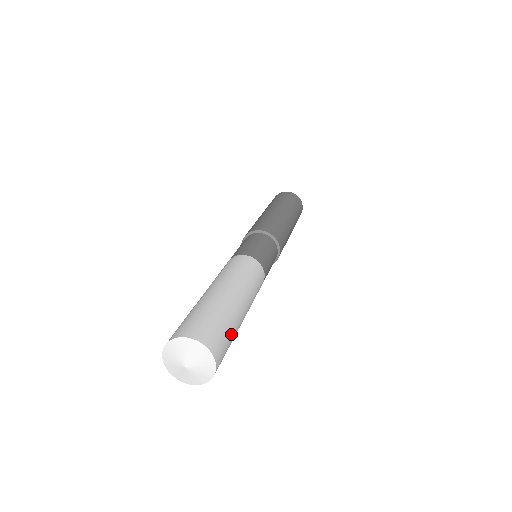
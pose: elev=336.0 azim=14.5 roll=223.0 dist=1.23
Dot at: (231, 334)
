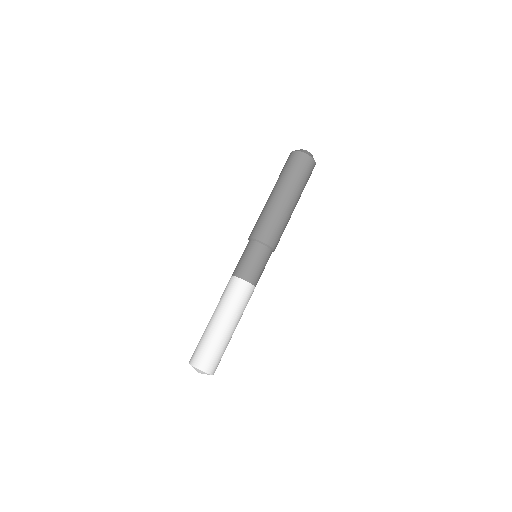
Dot at: (216, 349)
